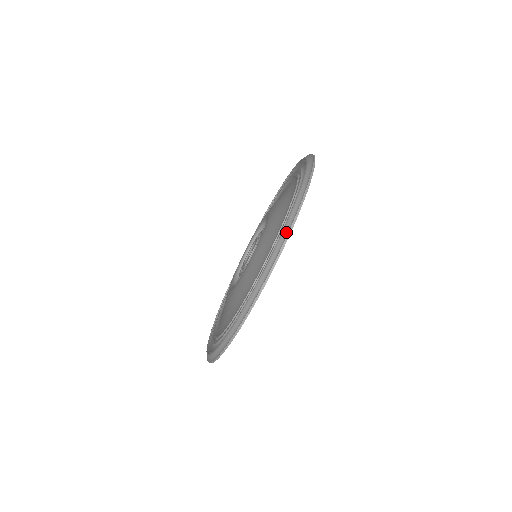
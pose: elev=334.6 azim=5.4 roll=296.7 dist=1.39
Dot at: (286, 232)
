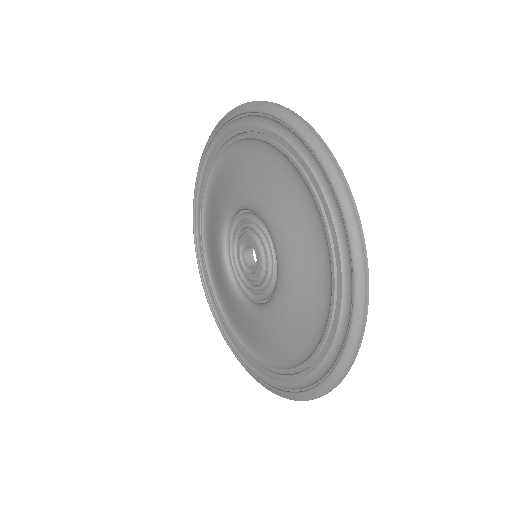
Dot at: (360, 259)
